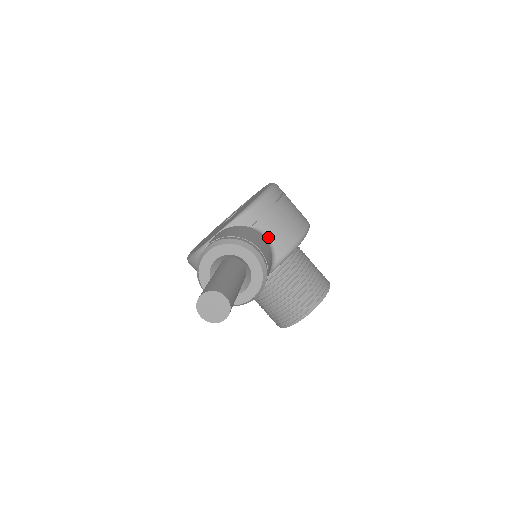
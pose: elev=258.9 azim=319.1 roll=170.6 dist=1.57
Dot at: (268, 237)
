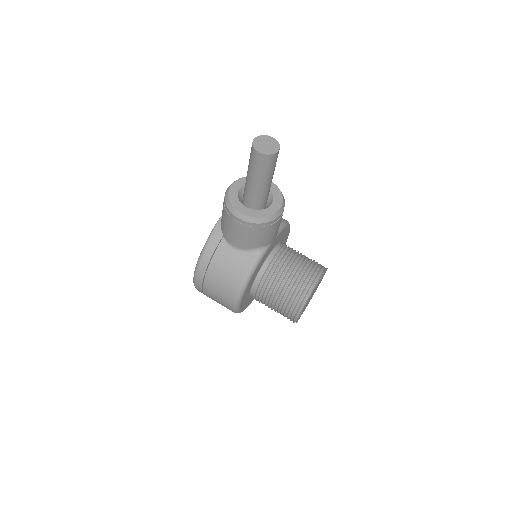
Dot at: occluded
